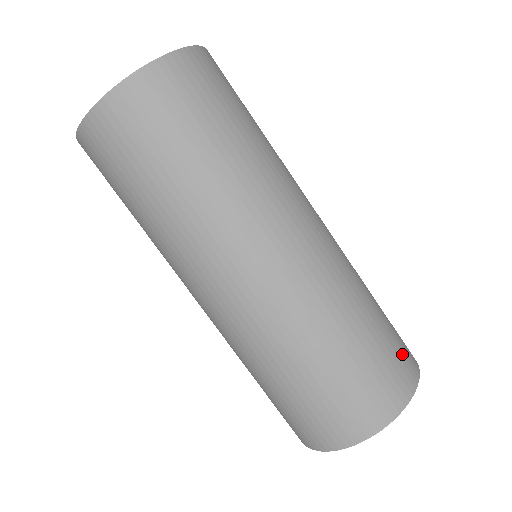
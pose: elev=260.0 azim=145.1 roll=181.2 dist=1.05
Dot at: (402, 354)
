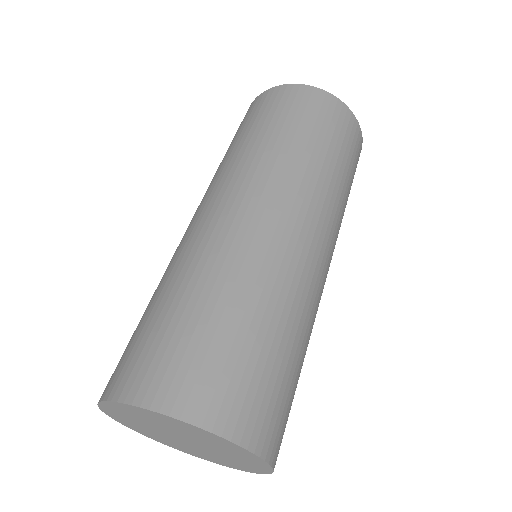
Dot at: (285, 427)
